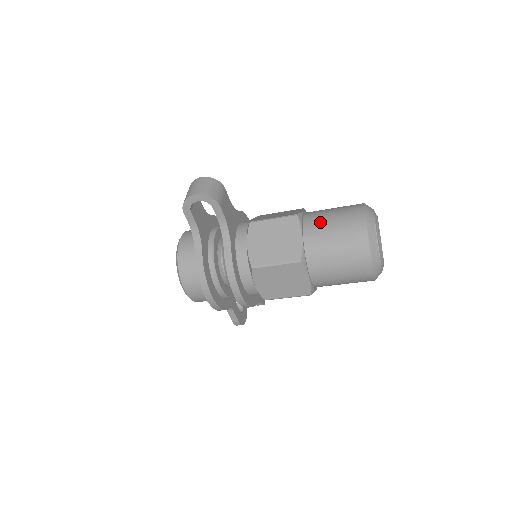
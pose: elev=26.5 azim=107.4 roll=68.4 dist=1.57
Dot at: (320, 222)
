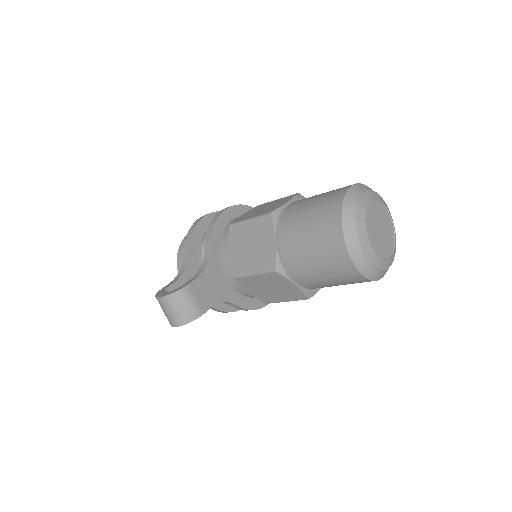
Dot at: (304, 269)
